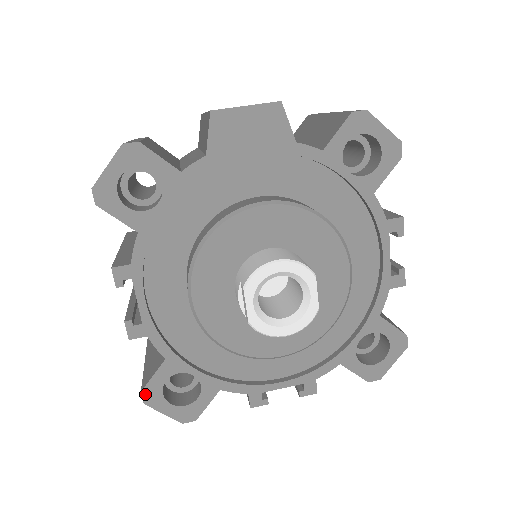
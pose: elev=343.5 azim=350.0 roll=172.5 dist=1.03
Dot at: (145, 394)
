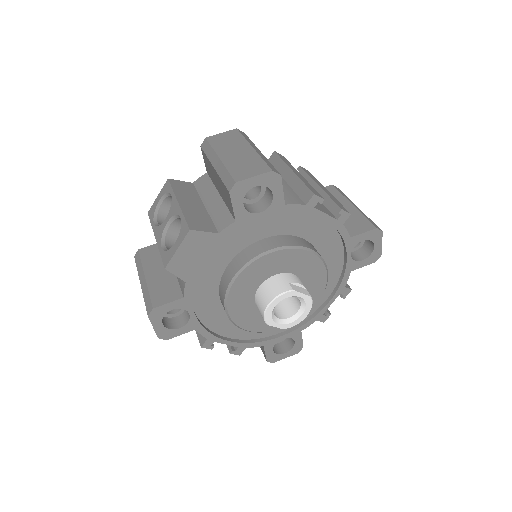
Dot at: (270, 361)
